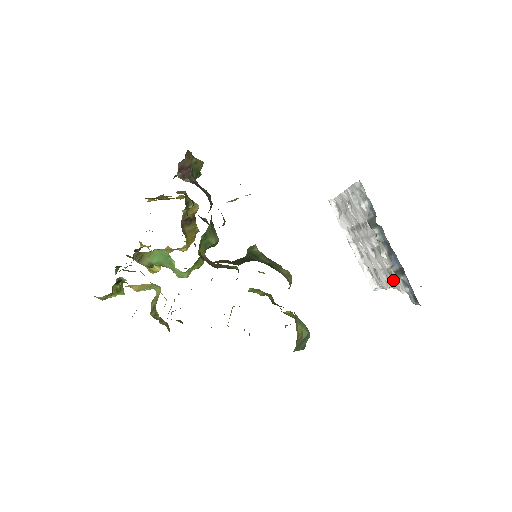
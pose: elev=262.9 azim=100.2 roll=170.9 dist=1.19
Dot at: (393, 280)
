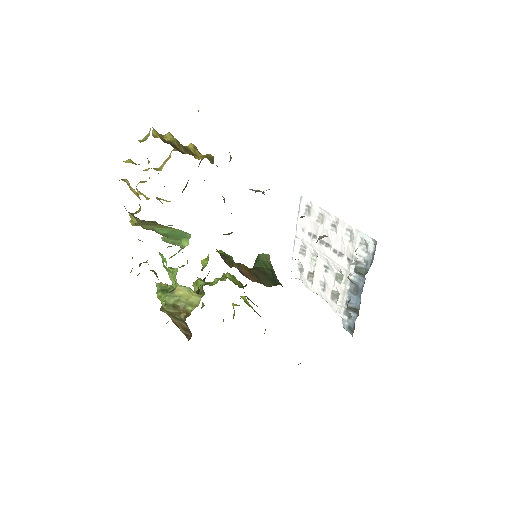
Dot at: (337, 304)
